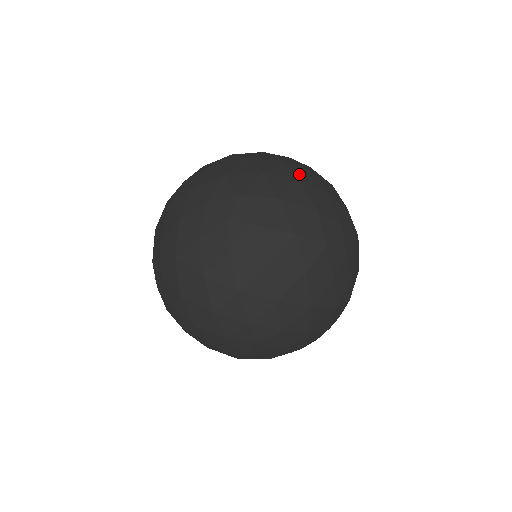
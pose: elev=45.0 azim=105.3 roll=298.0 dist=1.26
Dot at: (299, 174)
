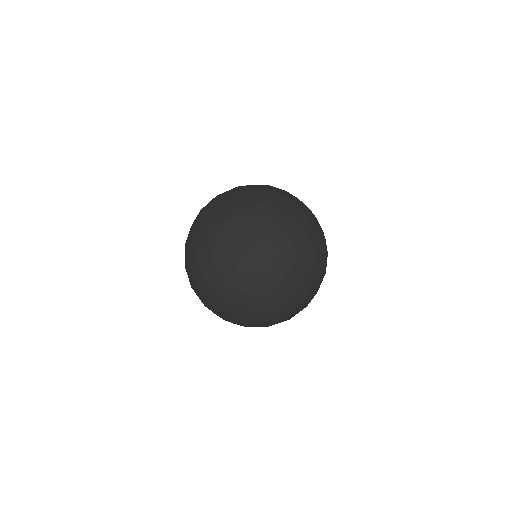
Dot at: occluded
